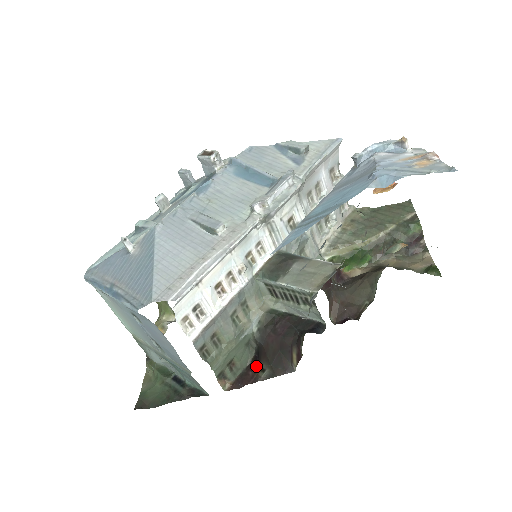
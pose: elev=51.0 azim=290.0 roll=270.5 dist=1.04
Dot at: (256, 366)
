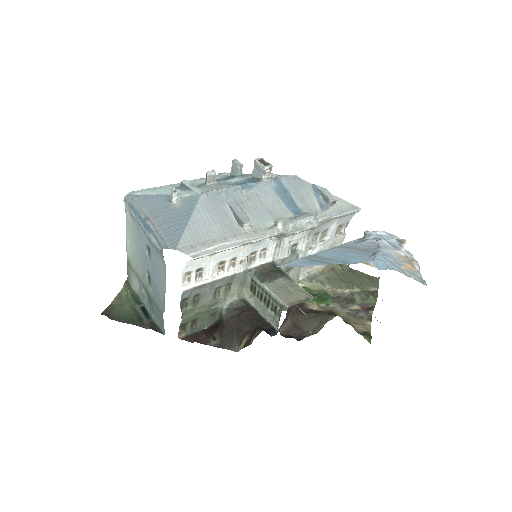
Dot at: (211, 333)
